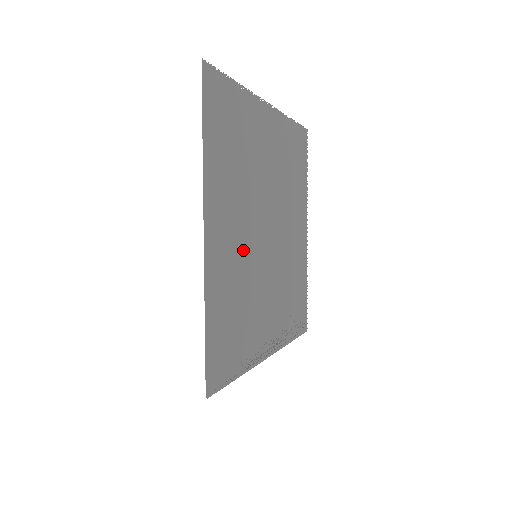
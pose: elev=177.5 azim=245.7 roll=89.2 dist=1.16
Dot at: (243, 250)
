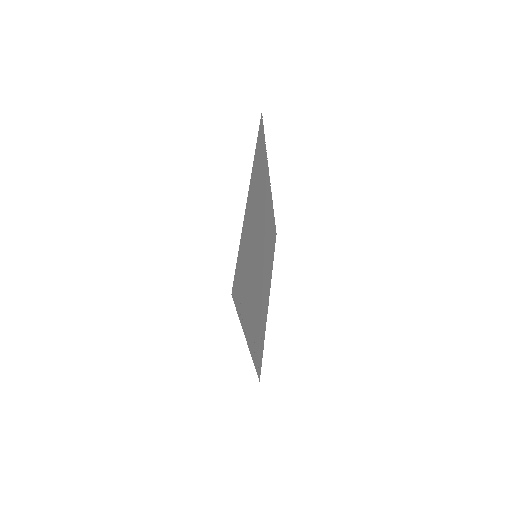
Dot at: (254, 239)
